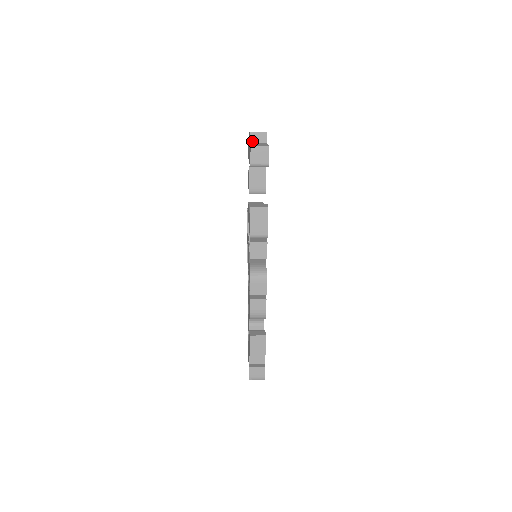
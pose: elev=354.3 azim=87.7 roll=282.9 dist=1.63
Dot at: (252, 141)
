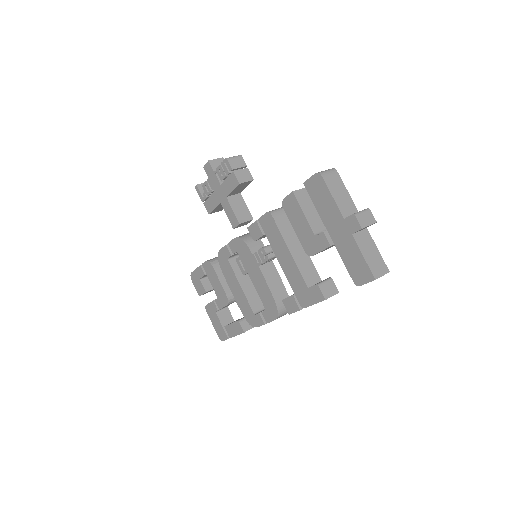
Dot at: (356, 232)
